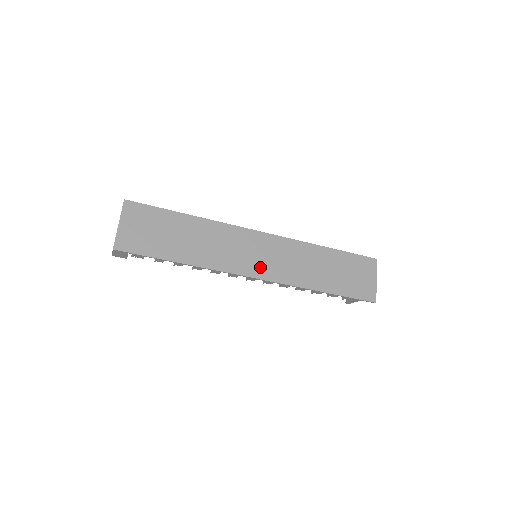
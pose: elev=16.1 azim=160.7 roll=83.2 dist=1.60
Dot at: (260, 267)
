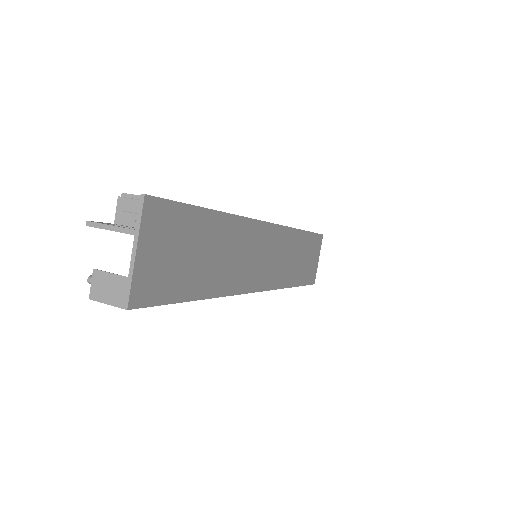
Dot at: (263, 275)
